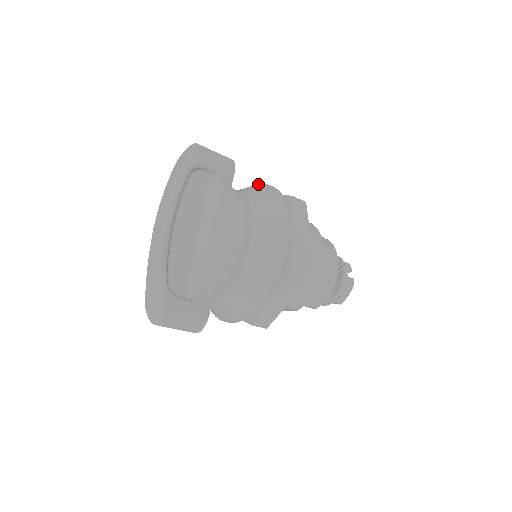
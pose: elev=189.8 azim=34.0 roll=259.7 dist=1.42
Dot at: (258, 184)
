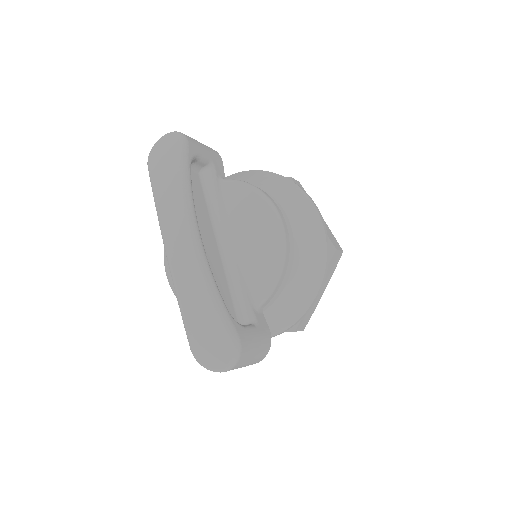
Dot at: (240, 172)
